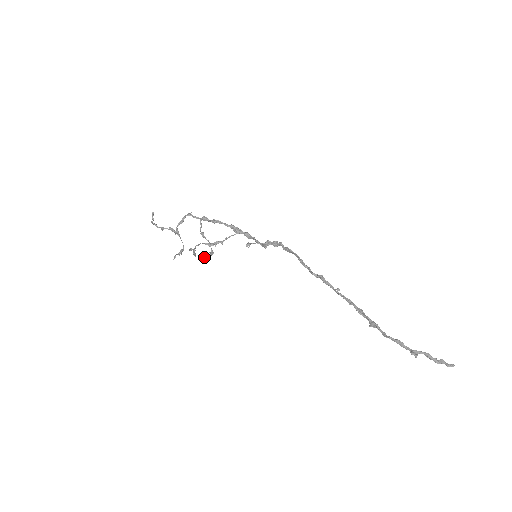
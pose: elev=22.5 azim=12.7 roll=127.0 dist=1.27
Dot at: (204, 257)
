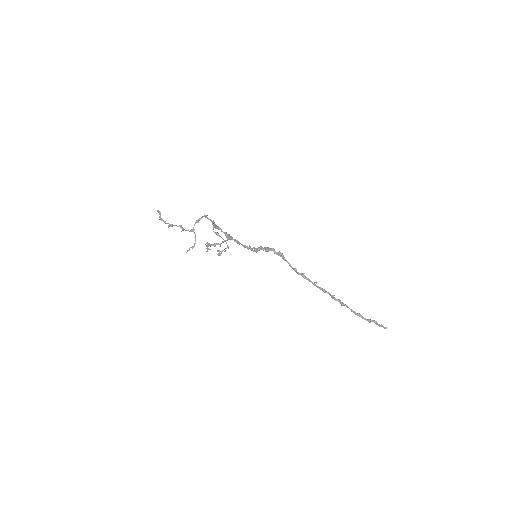
Dot at: (221, 251)
